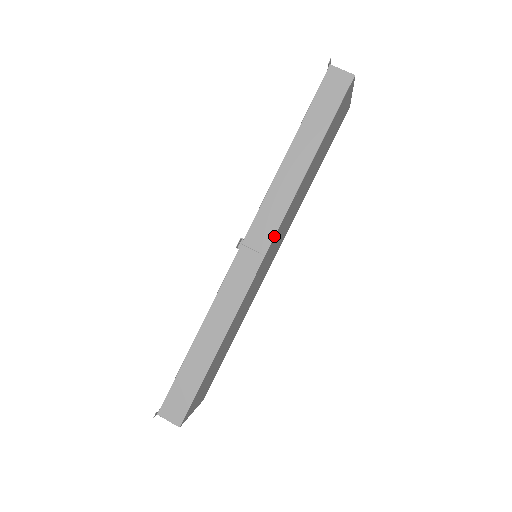
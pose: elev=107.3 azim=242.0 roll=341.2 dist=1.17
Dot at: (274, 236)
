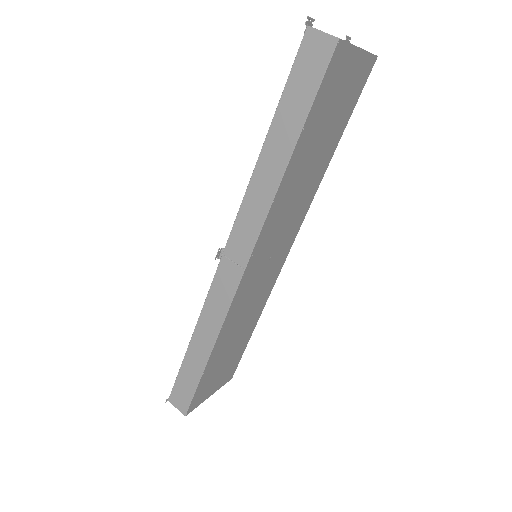
Dot at: (252, 249)
